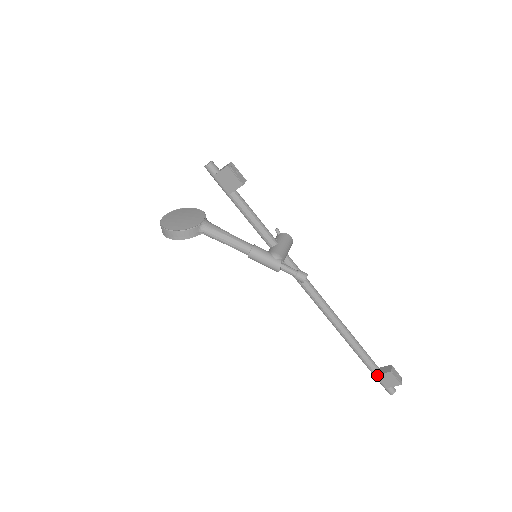
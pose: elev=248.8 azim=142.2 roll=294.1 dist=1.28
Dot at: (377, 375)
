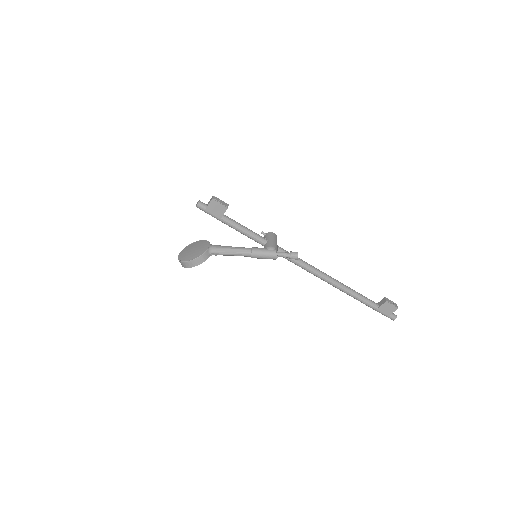
Dot at: (378, 309)
